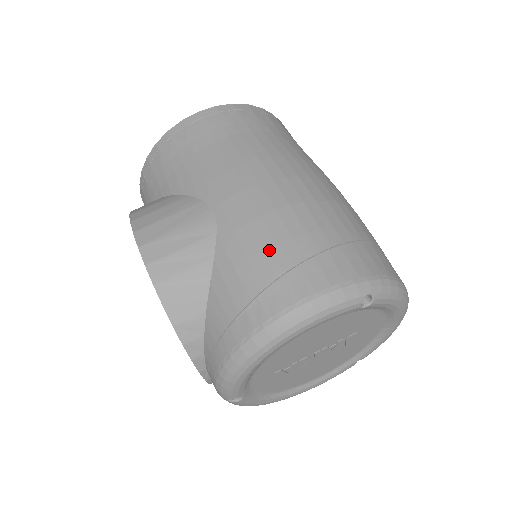
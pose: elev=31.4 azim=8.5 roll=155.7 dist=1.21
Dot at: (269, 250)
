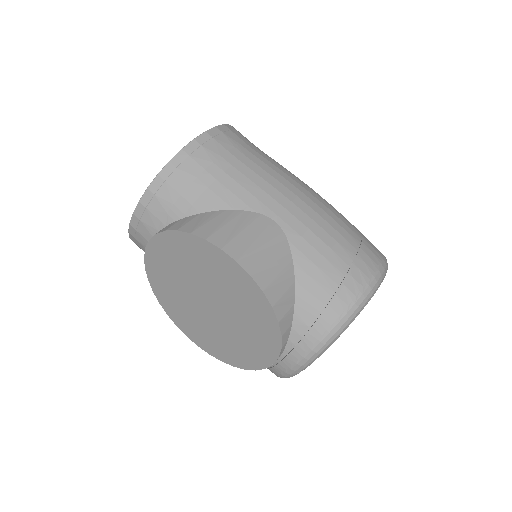
Dot at: (335, 247)
